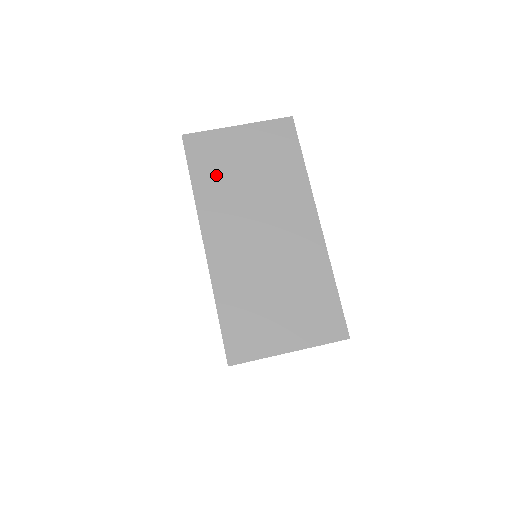
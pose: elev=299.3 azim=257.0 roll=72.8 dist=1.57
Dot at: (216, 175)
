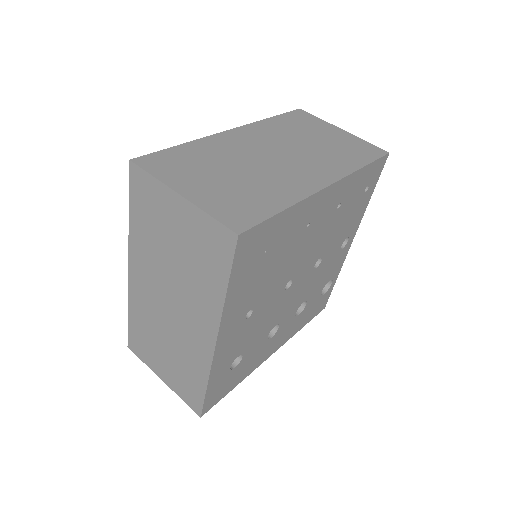
Dot at: (292, 126)
